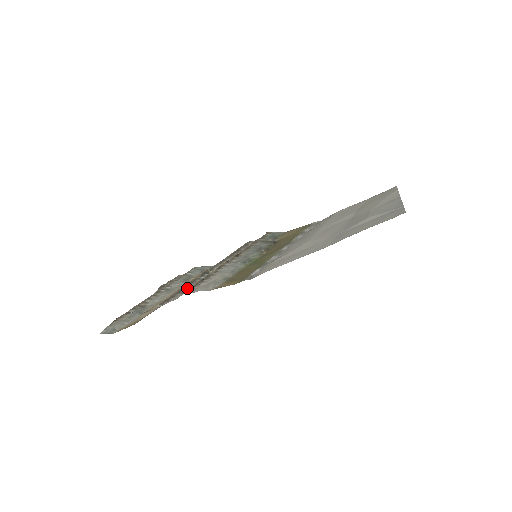
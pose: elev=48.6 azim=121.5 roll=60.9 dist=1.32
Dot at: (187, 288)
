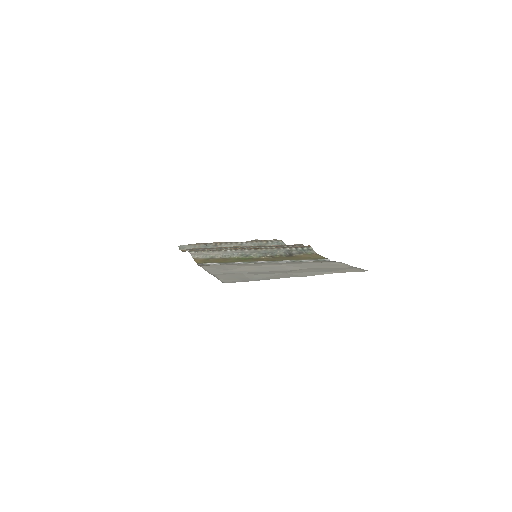
Dot at: occluded
